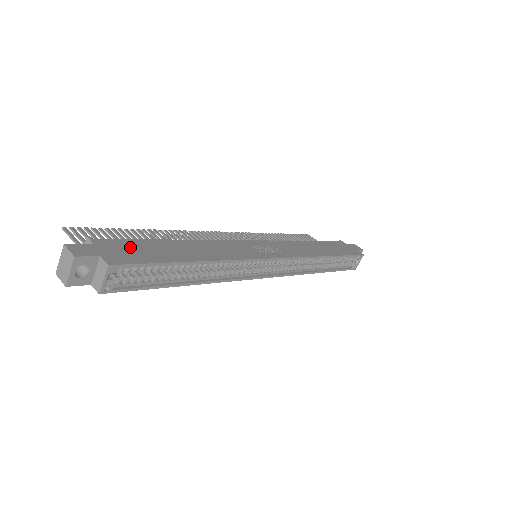
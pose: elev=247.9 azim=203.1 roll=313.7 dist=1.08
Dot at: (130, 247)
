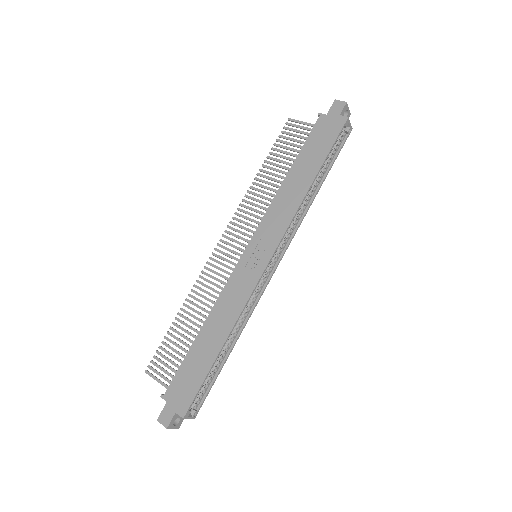
Dot at: (182, 381)
